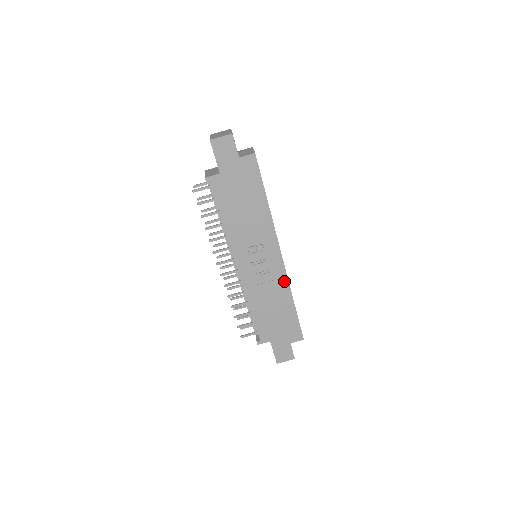
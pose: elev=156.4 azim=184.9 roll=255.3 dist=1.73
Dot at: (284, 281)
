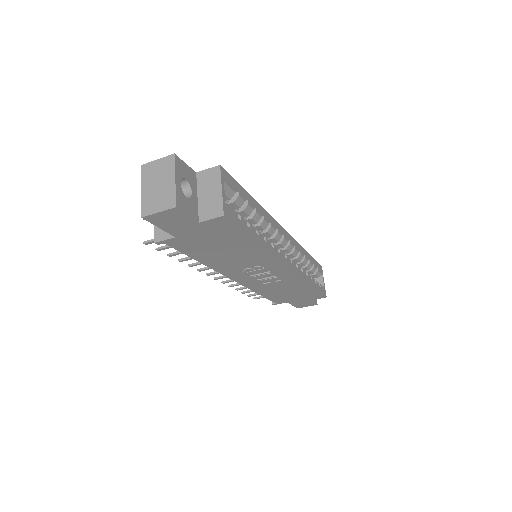
Dot at: (296, 279)
